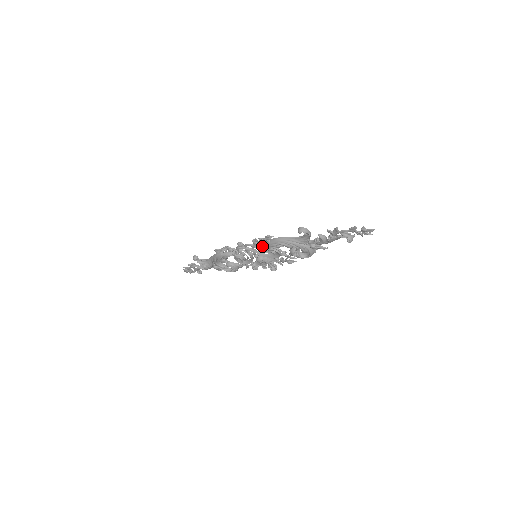
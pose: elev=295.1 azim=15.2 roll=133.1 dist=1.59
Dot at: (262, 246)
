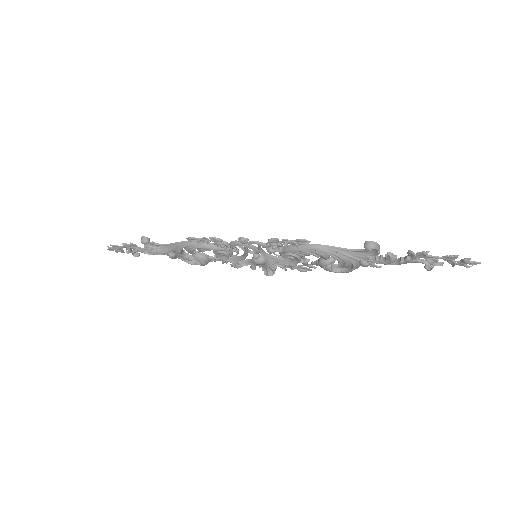
Dot at: (281, 249)
